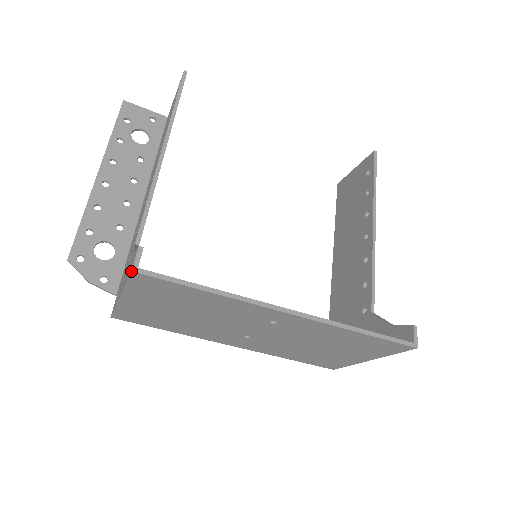
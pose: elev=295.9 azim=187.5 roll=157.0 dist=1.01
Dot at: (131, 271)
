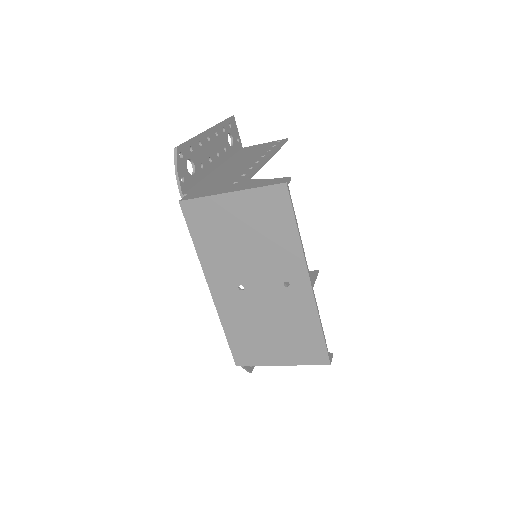
Dot at: (286, 182)
